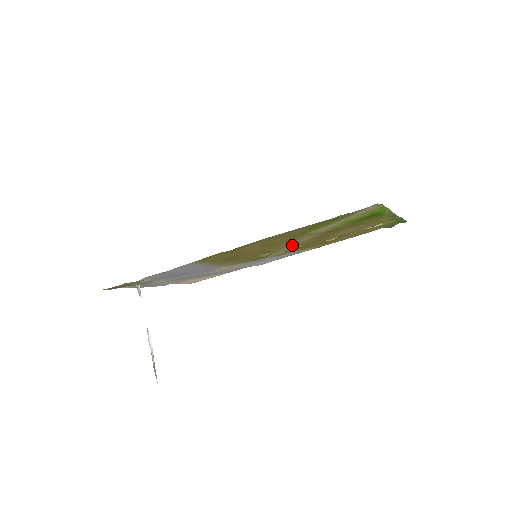
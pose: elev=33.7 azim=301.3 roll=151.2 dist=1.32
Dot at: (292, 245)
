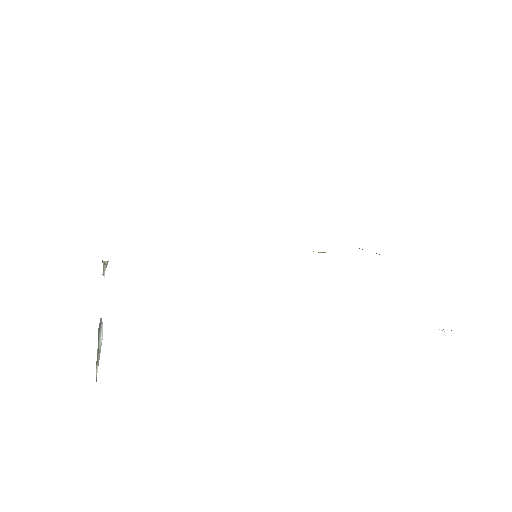
Dot at: occluded
